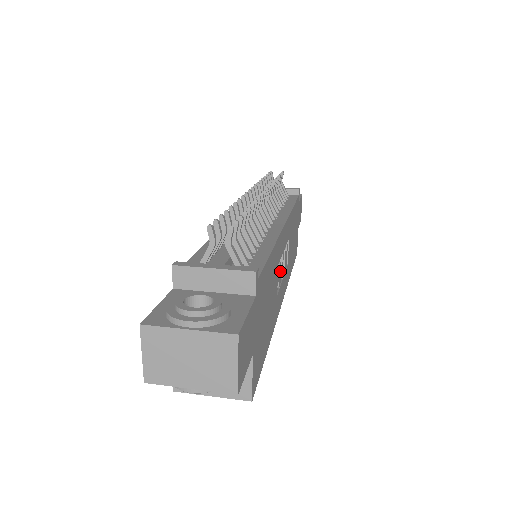
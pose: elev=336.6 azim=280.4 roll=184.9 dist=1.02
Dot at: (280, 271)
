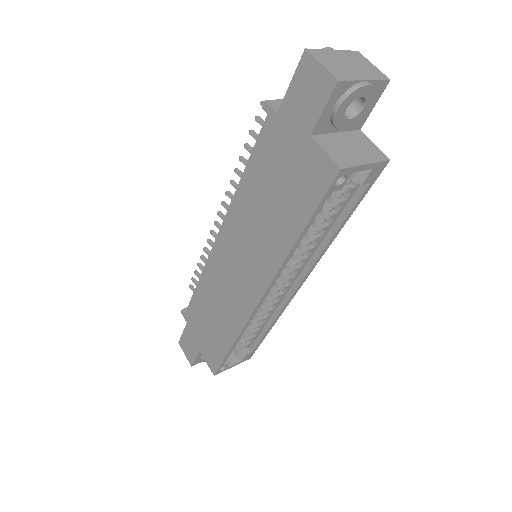
Dot at: occluded
